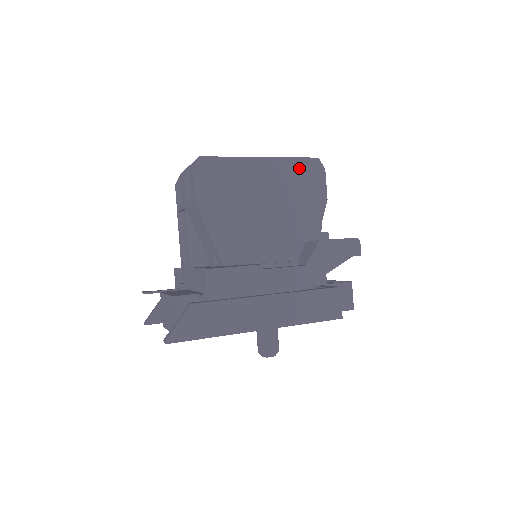
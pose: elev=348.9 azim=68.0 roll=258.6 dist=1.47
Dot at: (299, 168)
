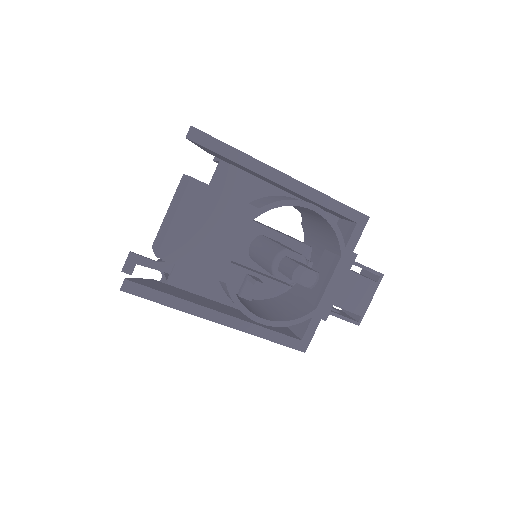
Dot at: occluded
